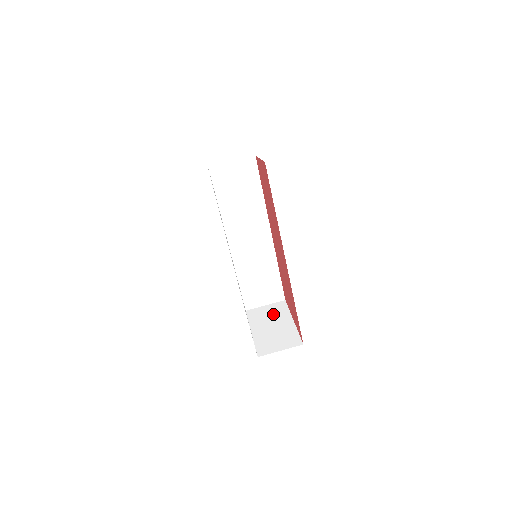
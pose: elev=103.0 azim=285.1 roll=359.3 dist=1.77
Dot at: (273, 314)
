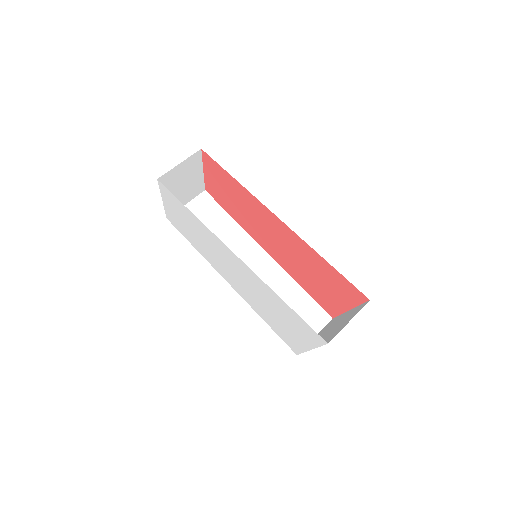
Dot at: (326, 329)
